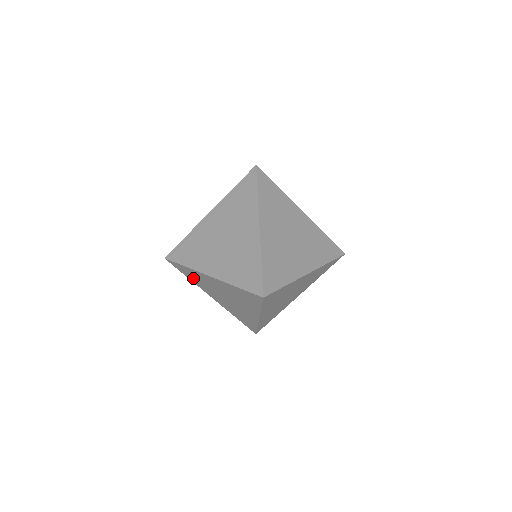
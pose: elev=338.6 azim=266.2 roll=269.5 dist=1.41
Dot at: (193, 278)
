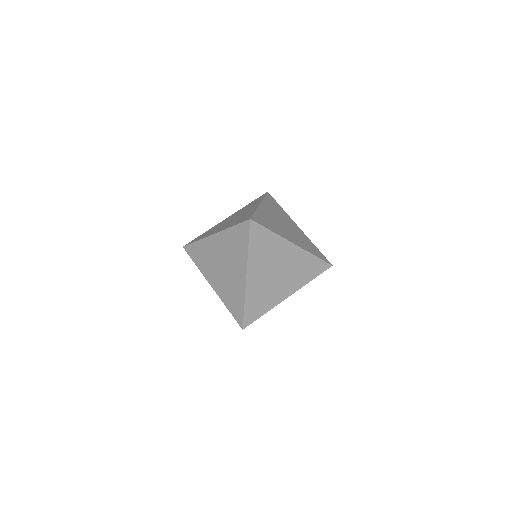
Dot at: occluded
